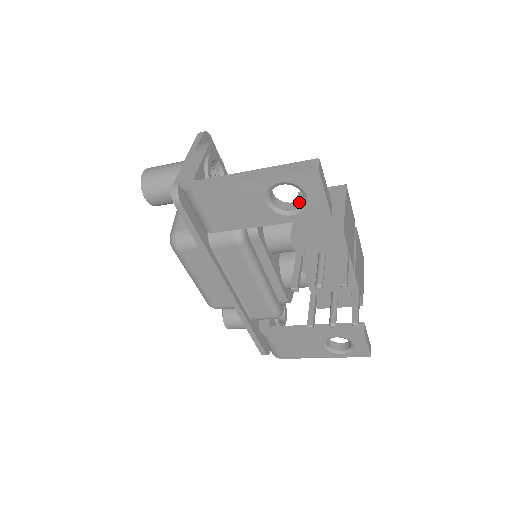
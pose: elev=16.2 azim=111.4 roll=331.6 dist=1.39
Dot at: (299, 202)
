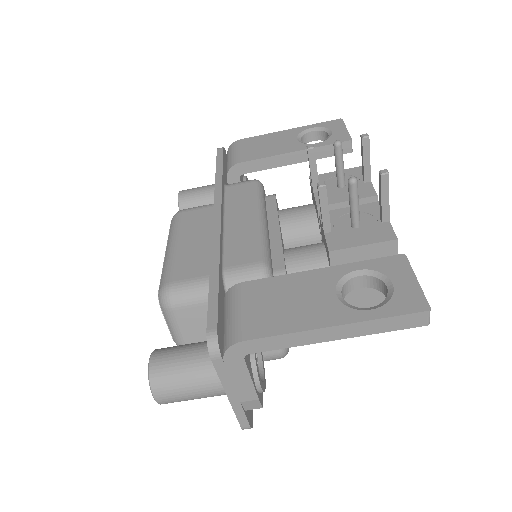
Dot at: occluded
